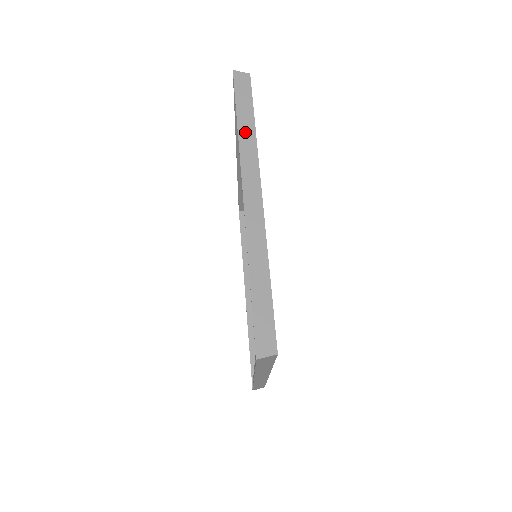
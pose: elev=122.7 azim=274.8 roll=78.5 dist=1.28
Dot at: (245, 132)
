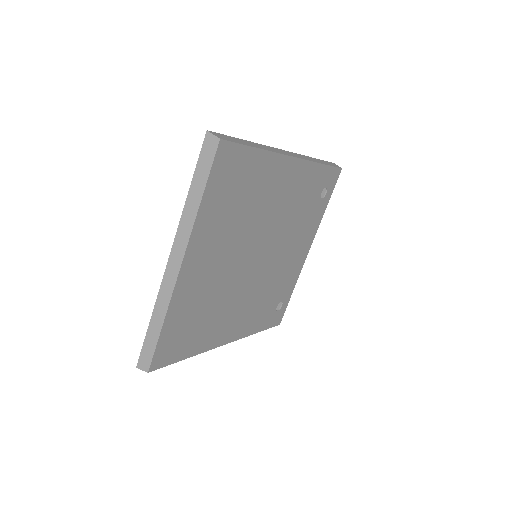
Dot at: (191, 203)
